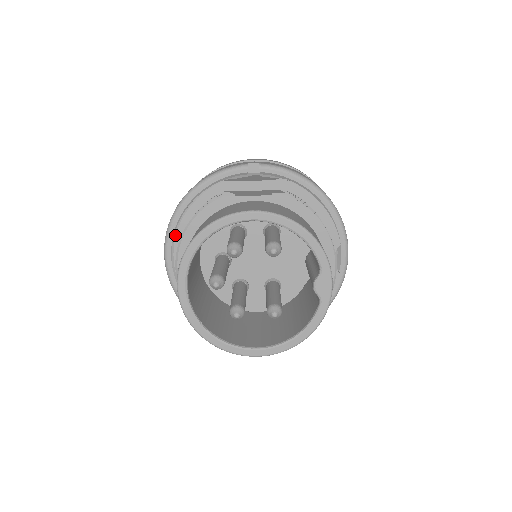
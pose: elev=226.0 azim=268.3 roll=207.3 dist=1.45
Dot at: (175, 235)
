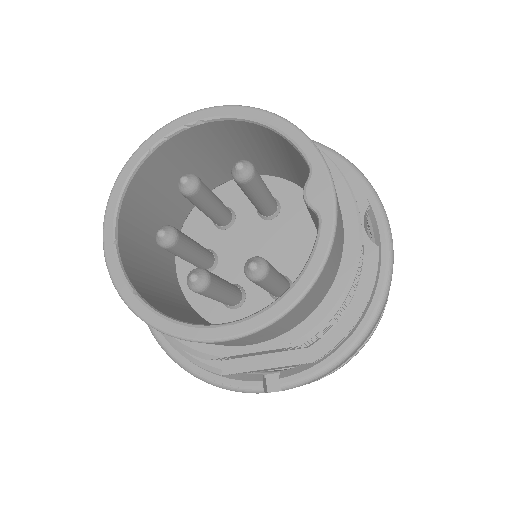
Dot at: occluded
